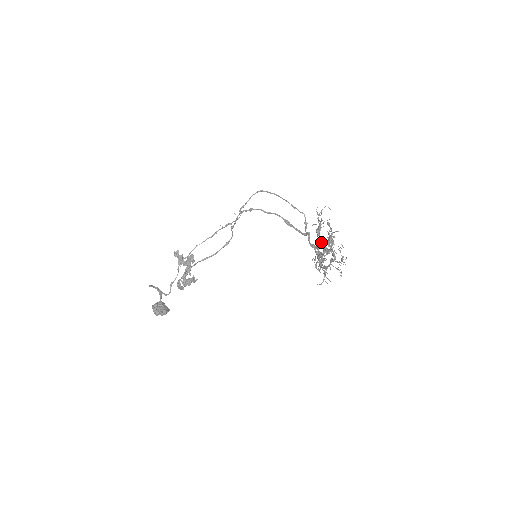
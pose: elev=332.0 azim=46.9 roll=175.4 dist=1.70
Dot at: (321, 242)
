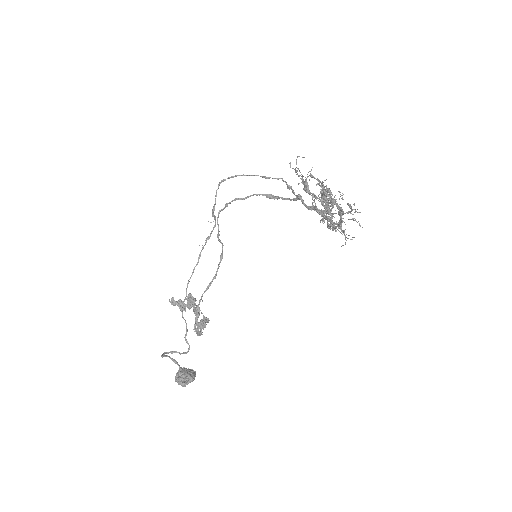
Dot at: (319, 197)
